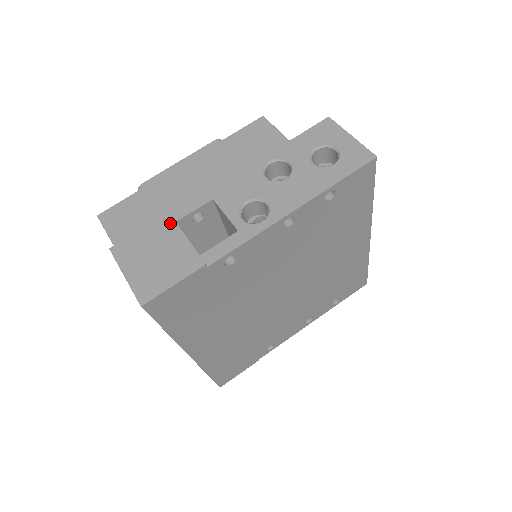
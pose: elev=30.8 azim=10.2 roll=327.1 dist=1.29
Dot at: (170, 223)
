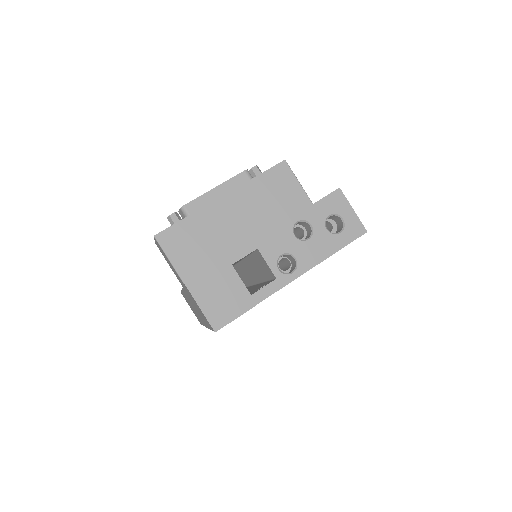
Dot at: (229, 267)
